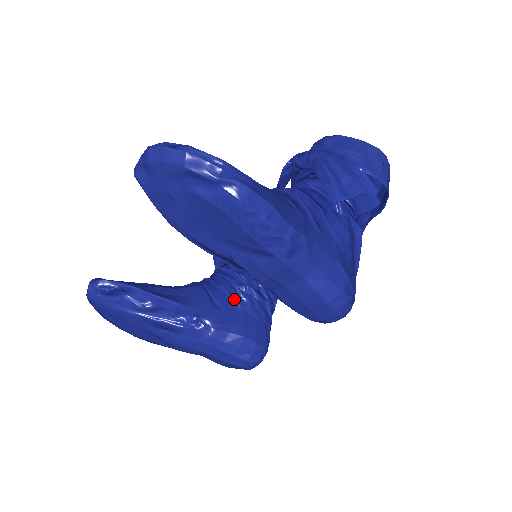
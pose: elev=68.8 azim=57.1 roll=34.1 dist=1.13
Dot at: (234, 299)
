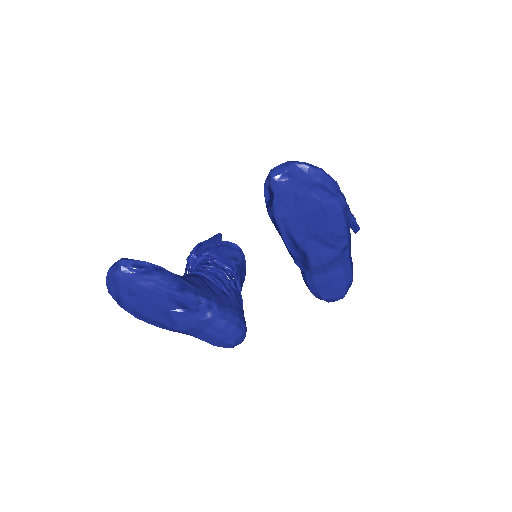
Dot at: (225, 290)
